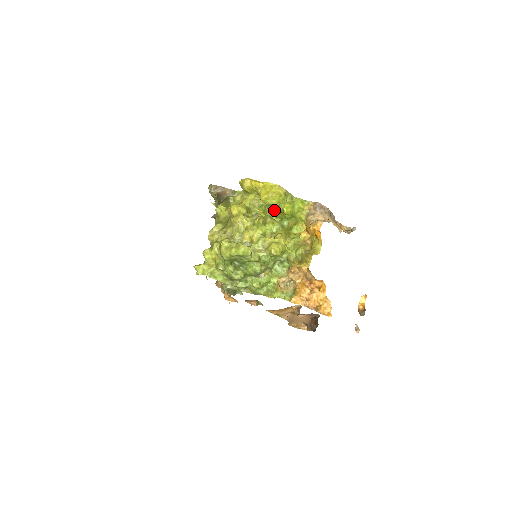
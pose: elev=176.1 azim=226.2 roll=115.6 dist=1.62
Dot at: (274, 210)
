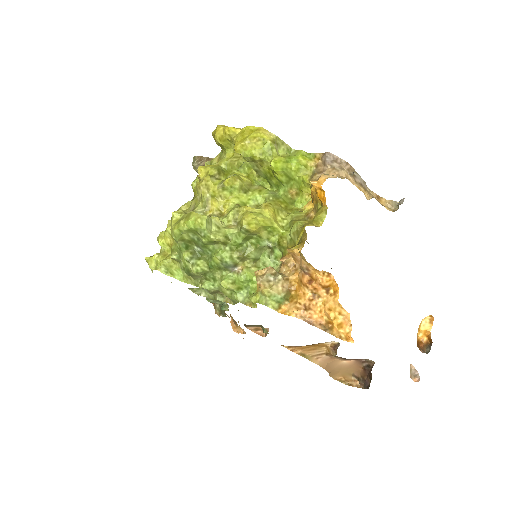
Dot at: (264, 173)
